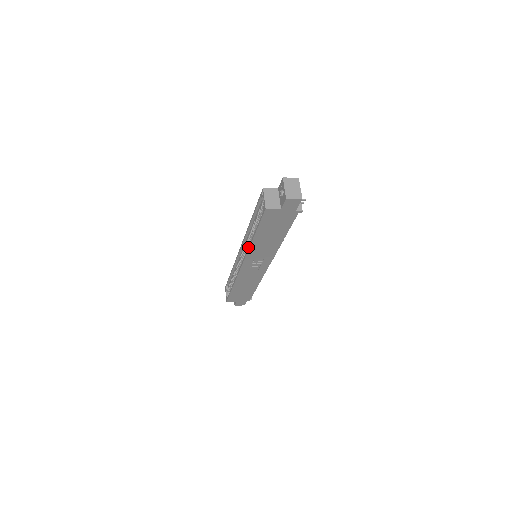
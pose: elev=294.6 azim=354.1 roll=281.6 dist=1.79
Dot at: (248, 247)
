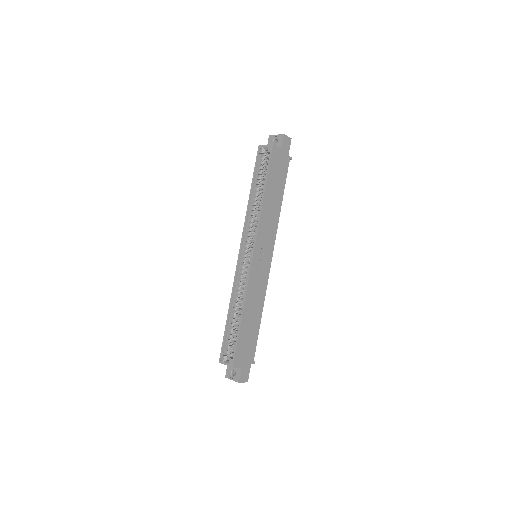
Dot at: (258, 216)
